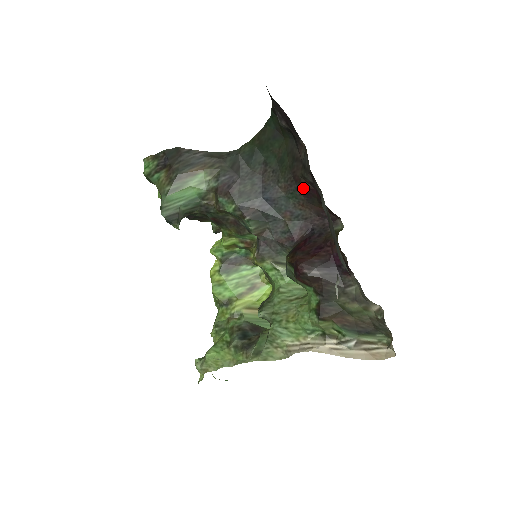
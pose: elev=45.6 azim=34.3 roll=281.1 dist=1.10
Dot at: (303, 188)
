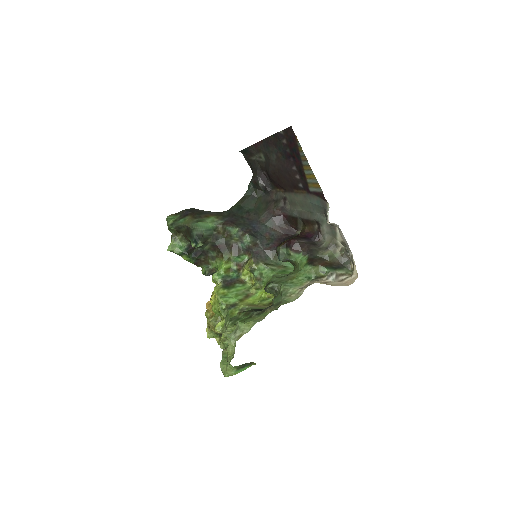
Dot at: (275, 216)
